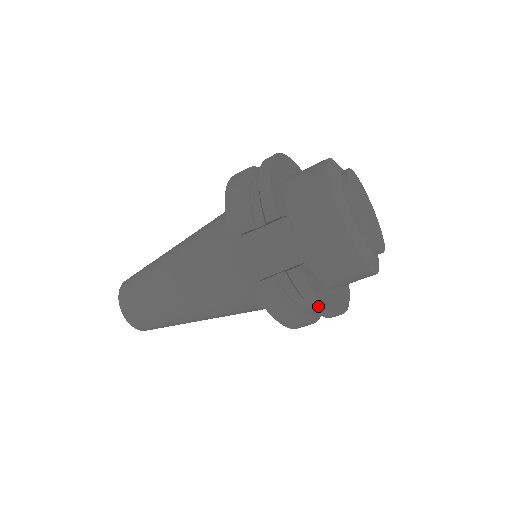
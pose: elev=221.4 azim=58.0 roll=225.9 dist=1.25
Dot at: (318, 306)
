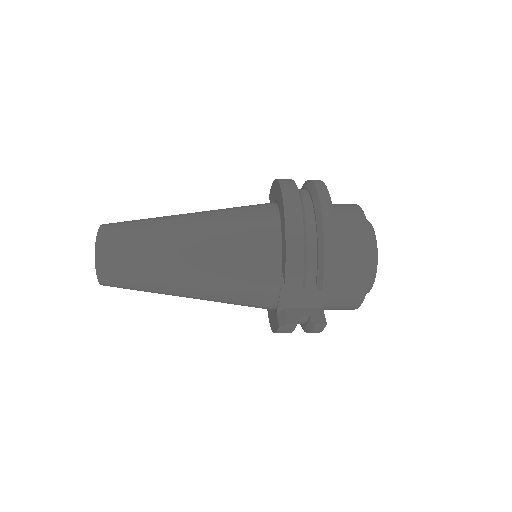
Dot at: occluded
